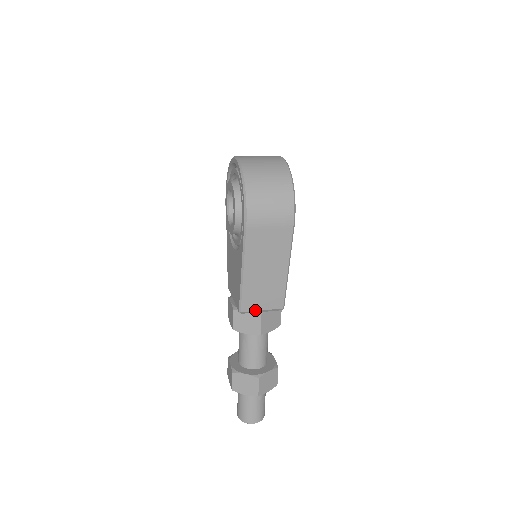
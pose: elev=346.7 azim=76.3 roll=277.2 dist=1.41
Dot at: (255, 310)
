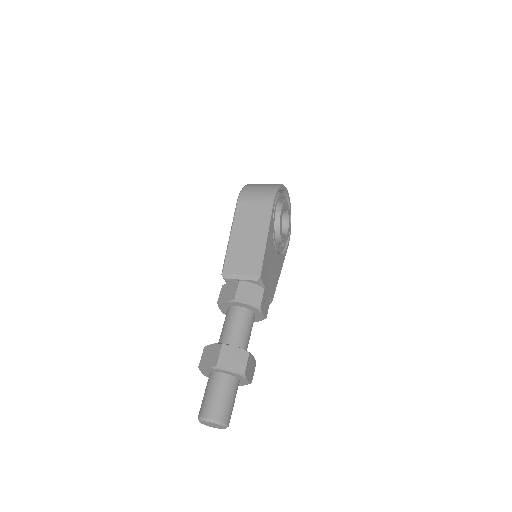
Dot at: (234, 274)
